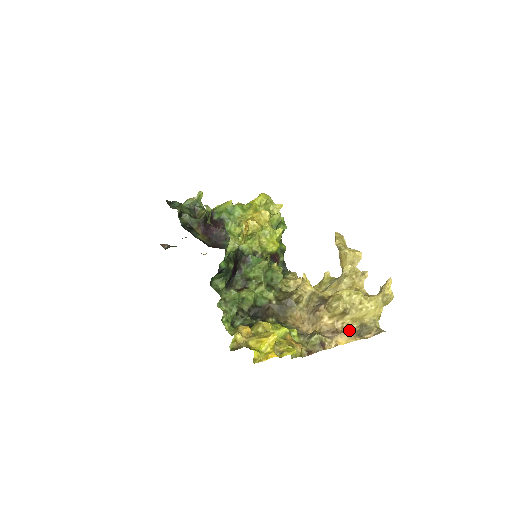
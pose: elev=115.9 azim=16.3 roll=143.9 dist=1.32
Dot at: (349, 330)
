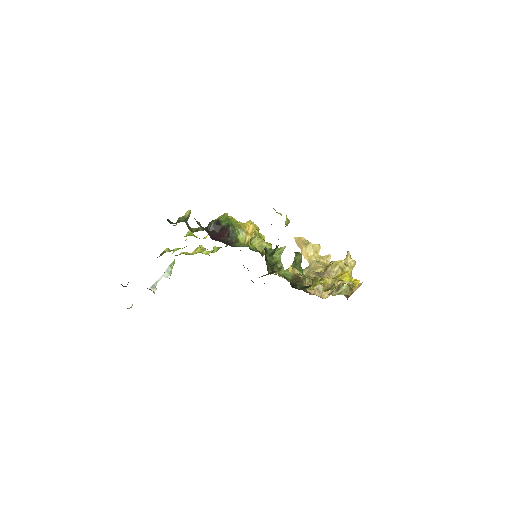
Dot at: occluded
